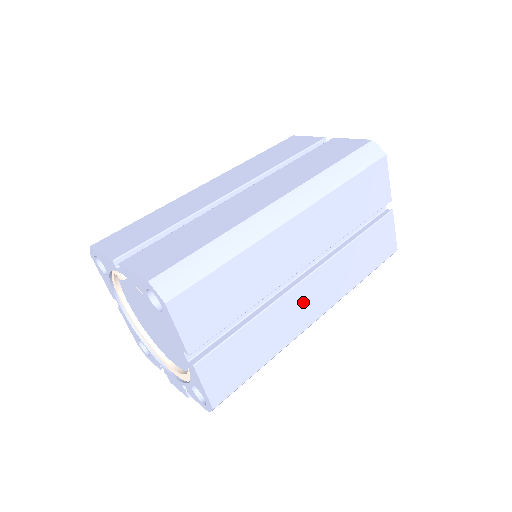
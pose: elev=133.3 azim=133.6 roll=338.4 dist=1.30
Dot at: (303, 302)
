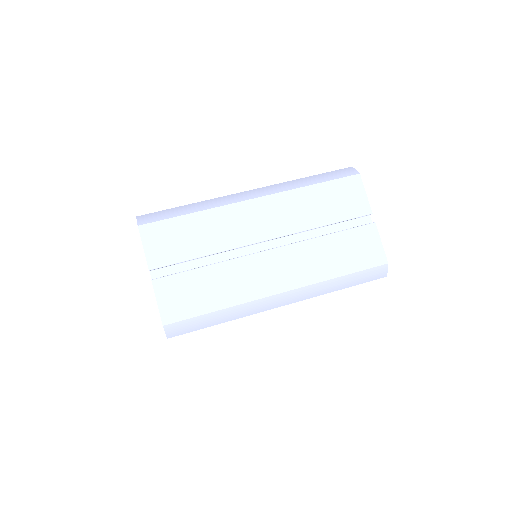
Dot at: occluded
